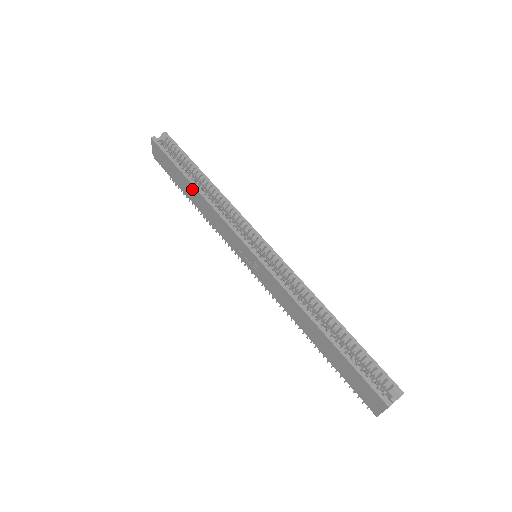
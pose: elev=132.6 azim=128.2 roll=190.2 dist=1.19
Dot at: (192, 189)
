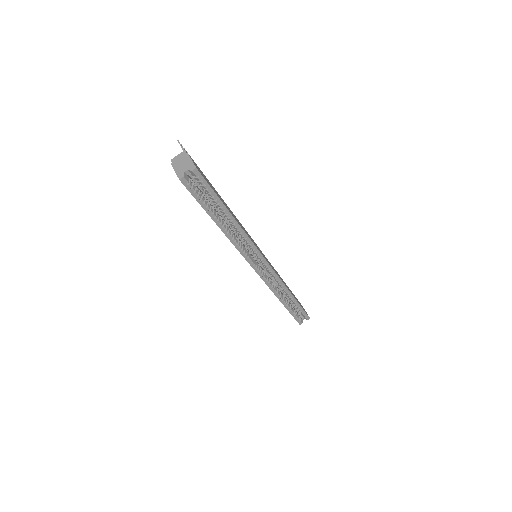
Dot at: occluded
